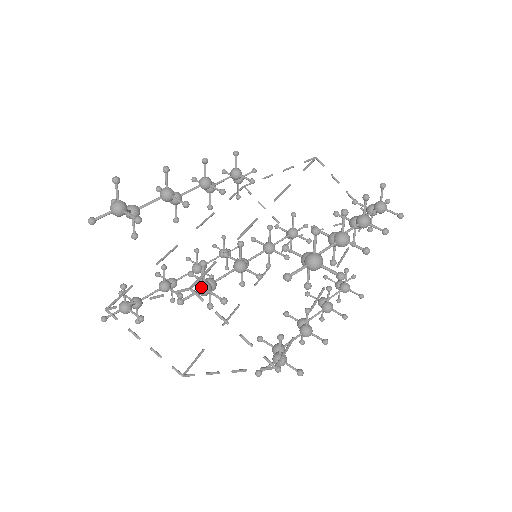
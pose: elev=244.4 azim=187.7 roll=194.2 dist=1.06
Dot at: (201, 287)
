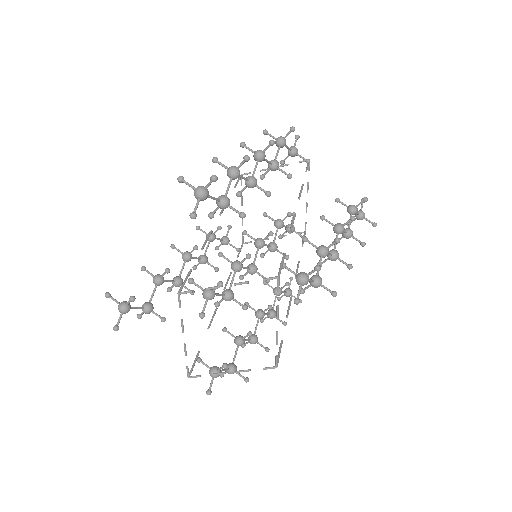
Dot at: (203, 294)
